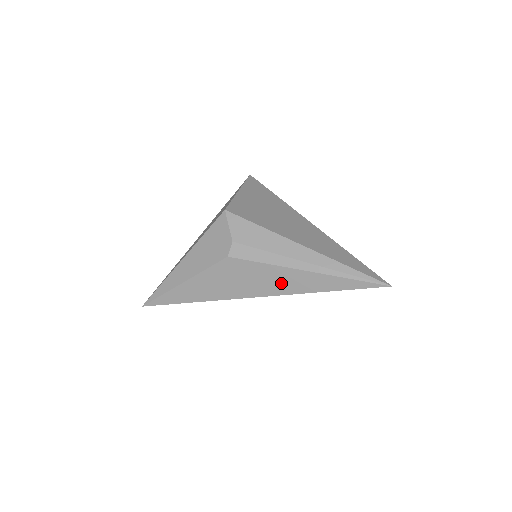
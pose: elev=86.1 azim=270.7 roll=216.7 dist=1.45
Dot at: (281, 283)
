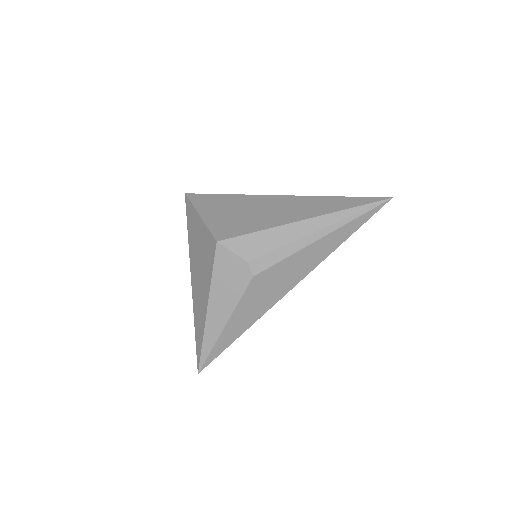
Dot at: (308, 261)
